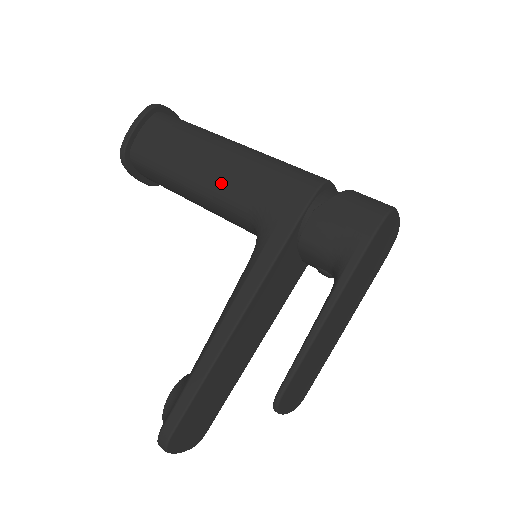
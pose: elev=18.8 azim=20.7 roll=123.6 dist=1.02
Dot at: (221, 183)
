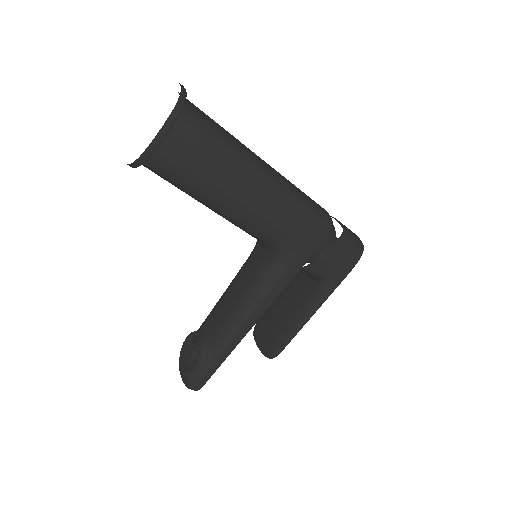
Dot at: (257, 218)
